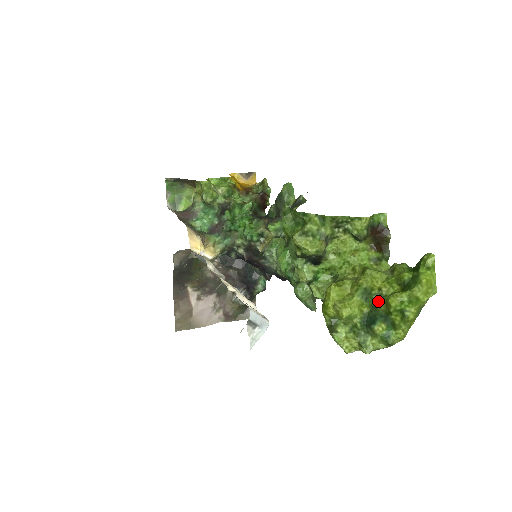
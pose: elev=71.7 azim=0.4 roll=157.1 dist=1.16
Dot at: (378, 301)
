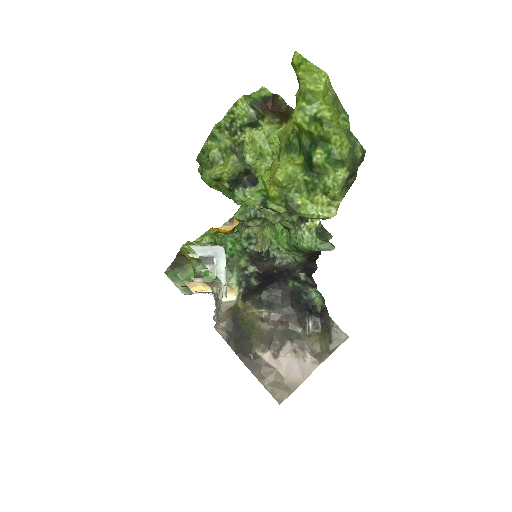
Dot at: (298, 140)
